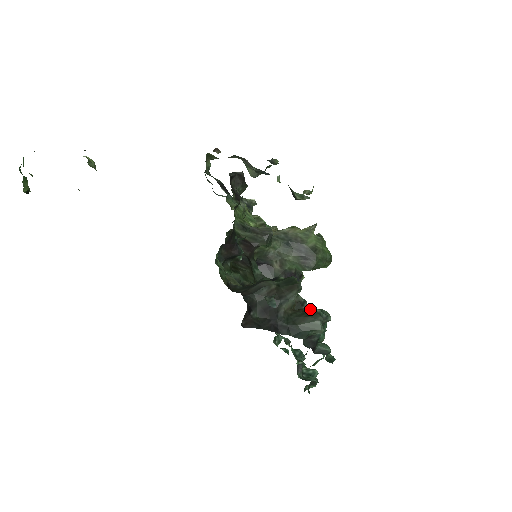
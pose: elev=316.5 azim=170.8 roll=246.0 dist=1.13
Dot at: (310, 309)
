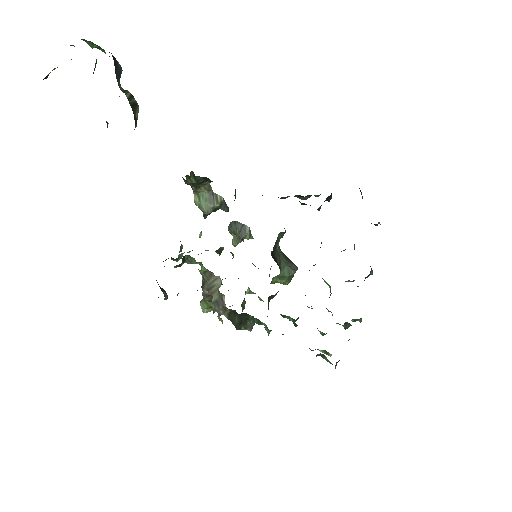
Dot at: occluded
